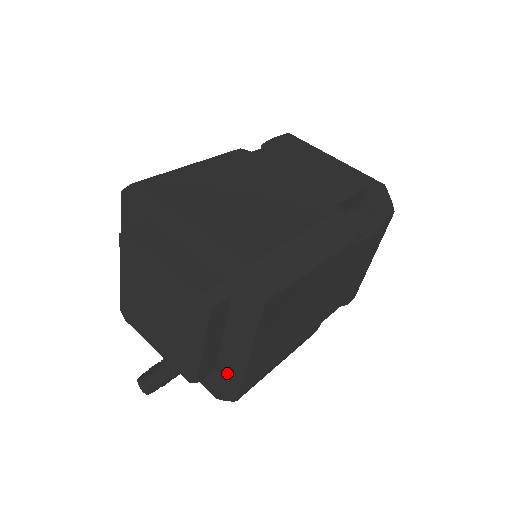
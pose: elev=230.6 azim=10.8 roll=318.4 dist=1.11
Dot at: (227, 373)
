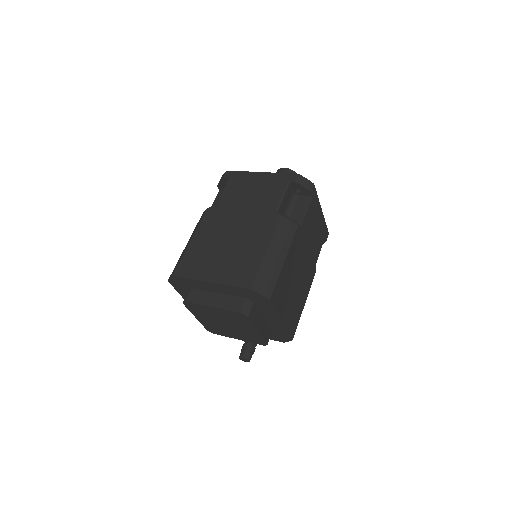
Dot at: (279, 331)
